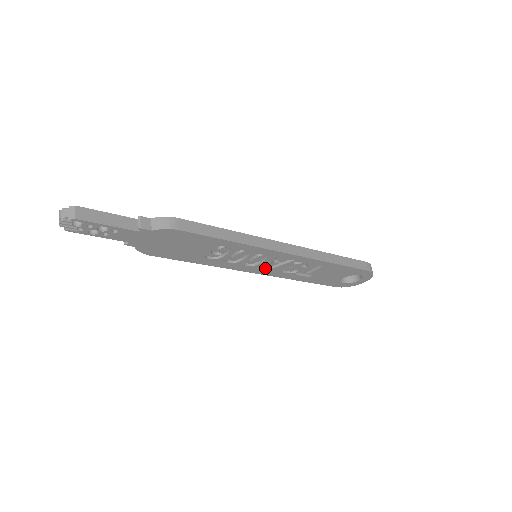
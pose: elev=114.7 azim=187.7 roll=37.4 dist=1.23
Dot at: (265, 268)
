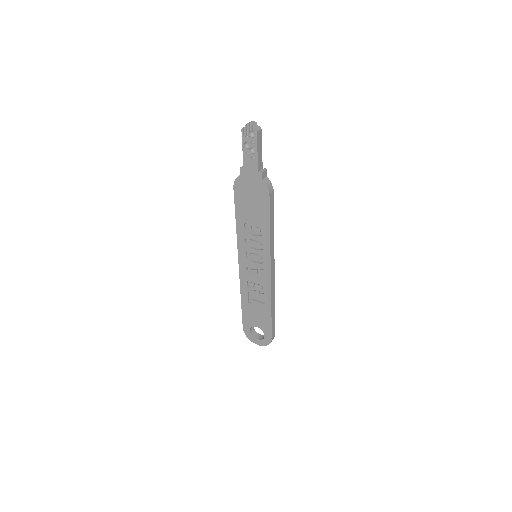
Dot at: (247, 268)
